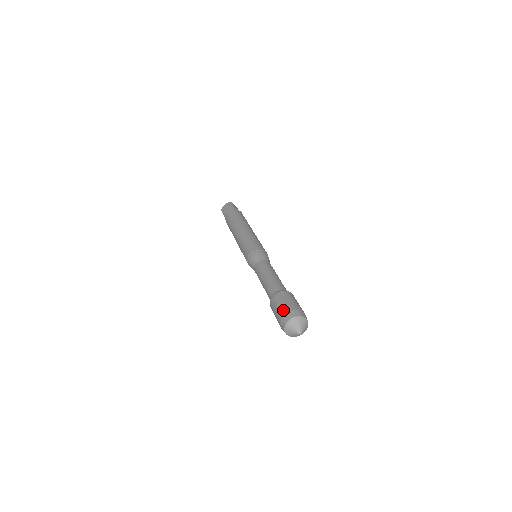
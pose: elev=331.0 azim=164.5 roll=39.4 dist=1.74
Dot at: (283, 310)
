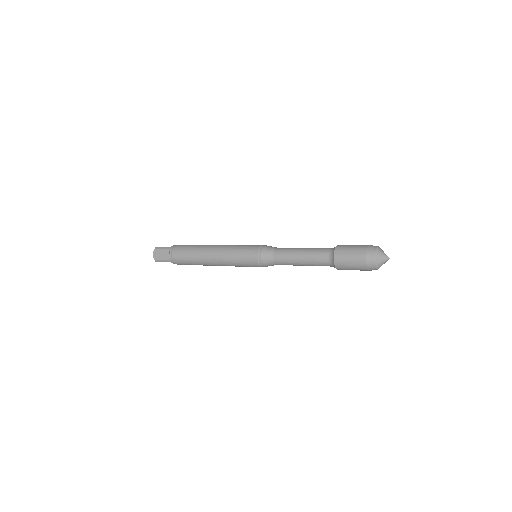
Dot at: occluded
